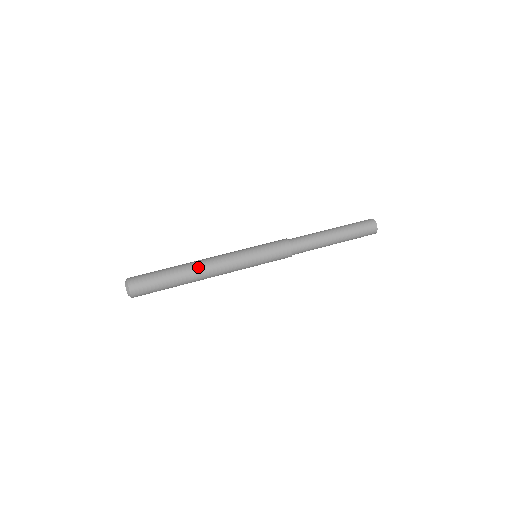
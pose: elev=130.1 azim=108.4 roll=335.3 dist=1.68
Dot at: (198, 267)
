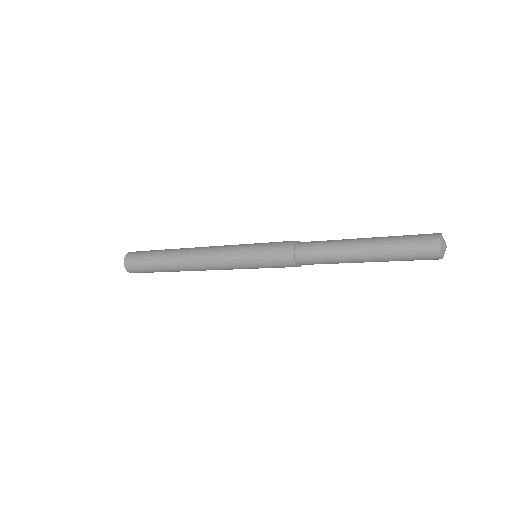
Dot at: occluded
